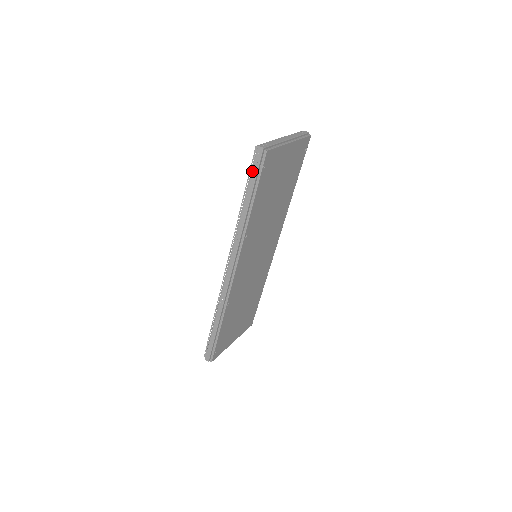
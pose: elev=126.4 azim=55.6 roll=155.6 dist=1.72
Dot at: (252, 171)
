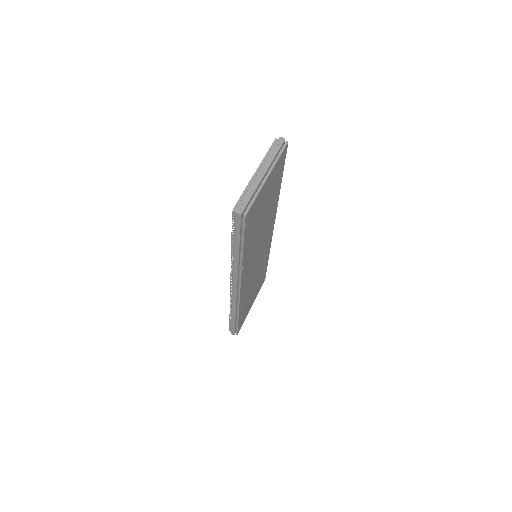
Dot at: (234, 229)
